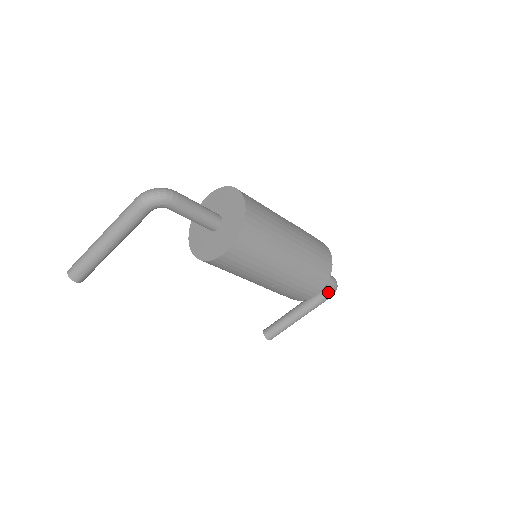
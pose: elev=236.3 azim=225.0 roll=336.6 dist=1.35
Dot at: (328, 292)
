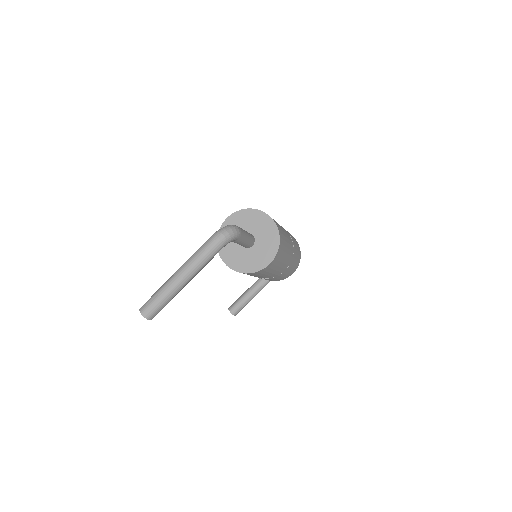
Dot at: occluded
